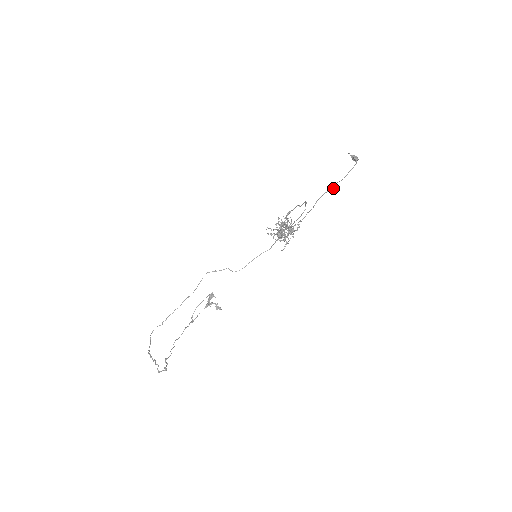
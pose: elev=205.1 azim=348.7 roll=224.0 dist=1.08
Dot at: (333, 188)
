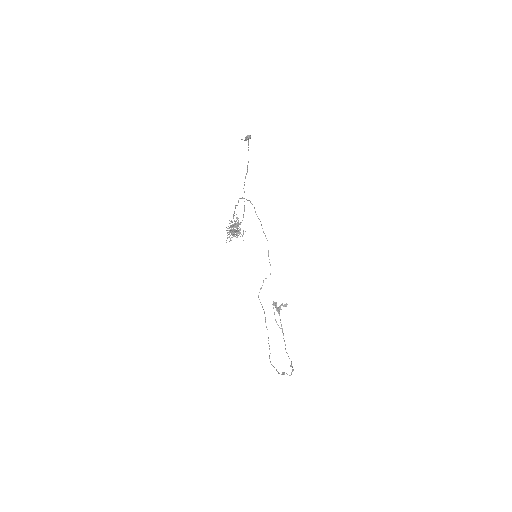
Dot at: (247, 172)
